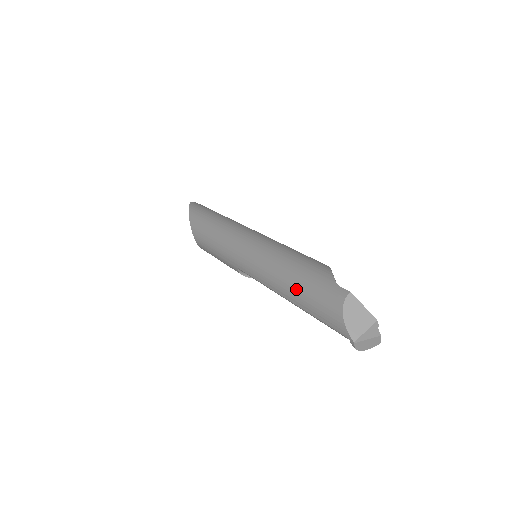
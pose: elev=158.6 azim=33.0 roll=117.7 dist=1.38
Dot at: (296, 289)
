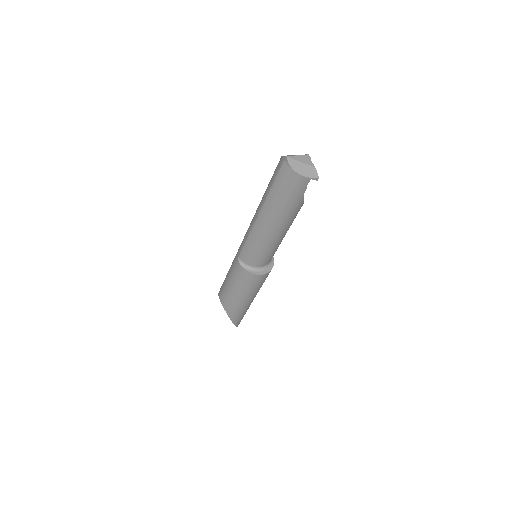
Dot at: (263, 195)
